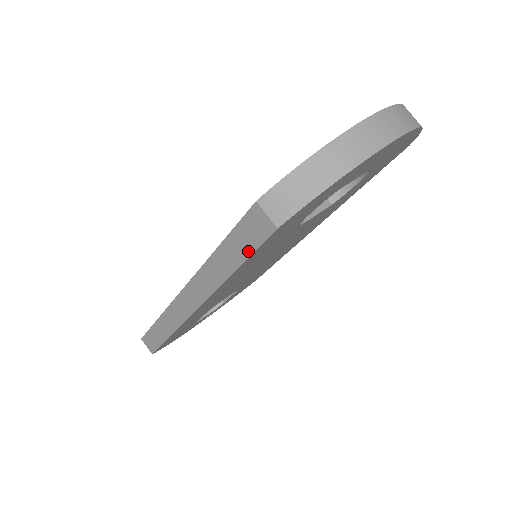
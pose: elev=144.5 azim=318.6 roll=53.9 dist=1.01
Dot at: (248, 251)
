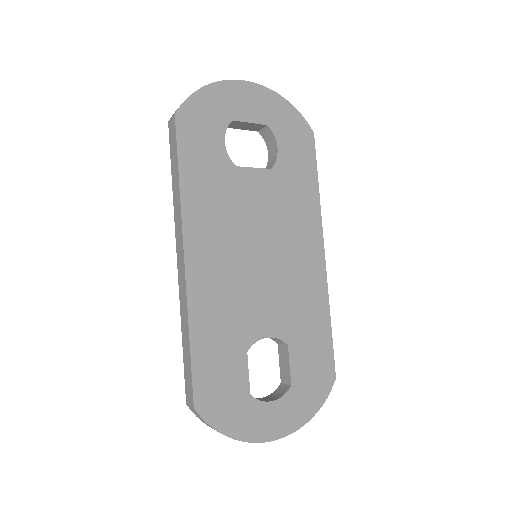
Dot at: (176, 150)
